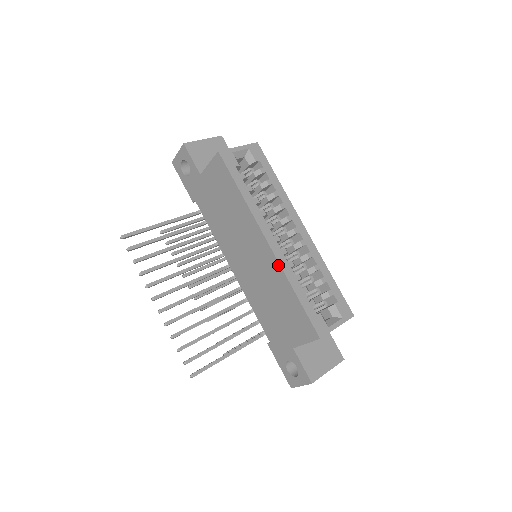
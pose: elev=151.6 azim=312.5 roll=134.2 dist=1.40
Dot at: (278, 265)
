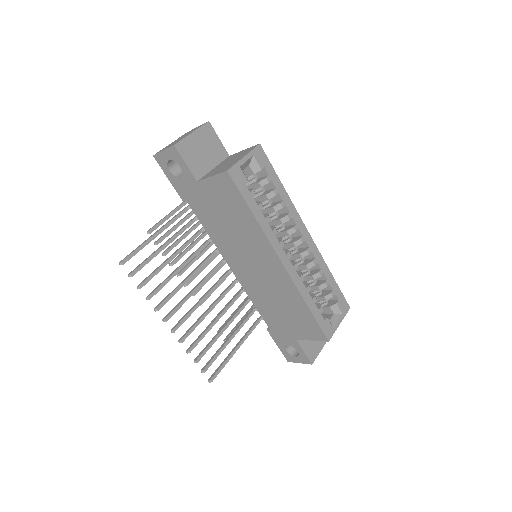
Dot at: (292, 283)
